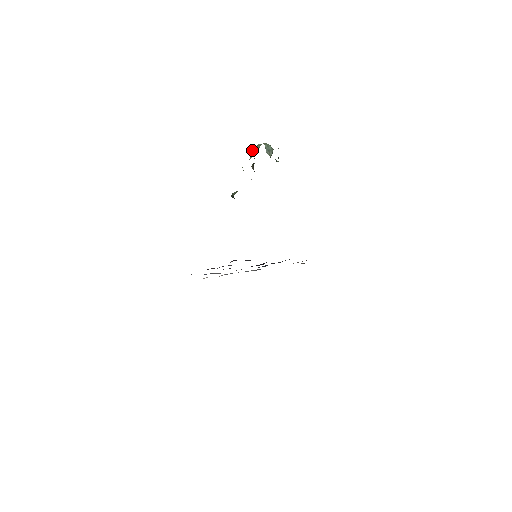
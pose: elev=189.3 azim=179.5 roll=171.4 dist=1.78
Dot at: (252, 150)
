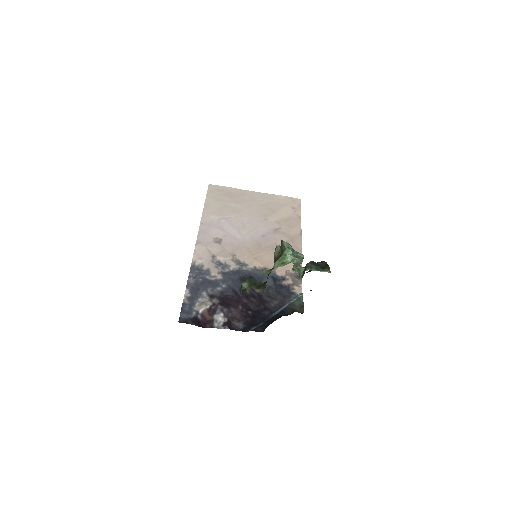
Dot at: (281, 242)
